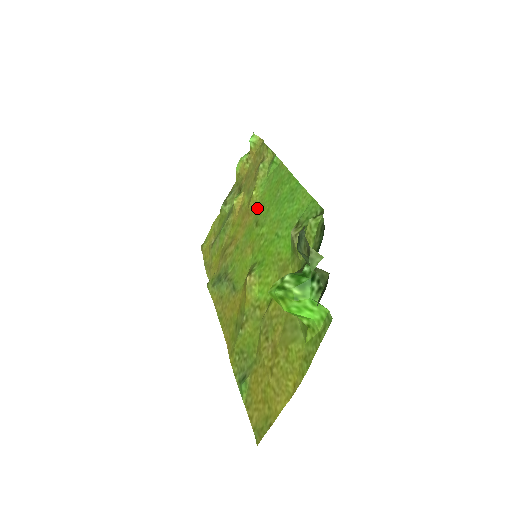
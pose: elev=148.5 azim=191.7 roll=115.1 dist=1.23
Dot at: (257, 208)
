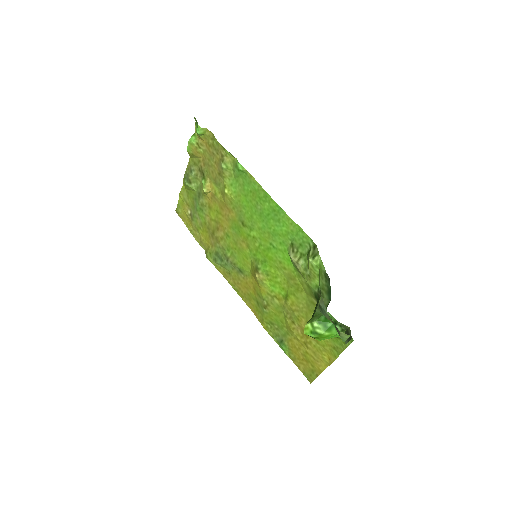
Dot at: (236, 207)
